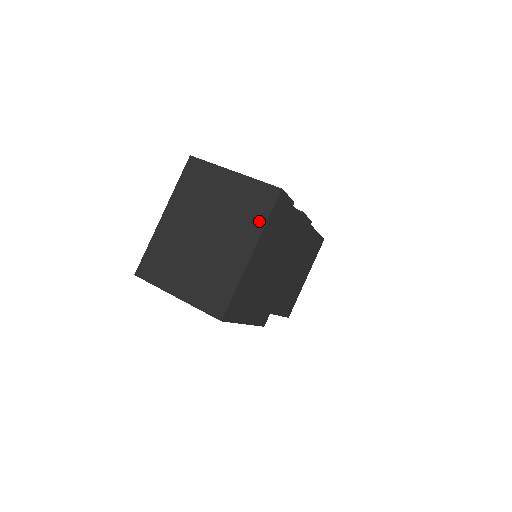
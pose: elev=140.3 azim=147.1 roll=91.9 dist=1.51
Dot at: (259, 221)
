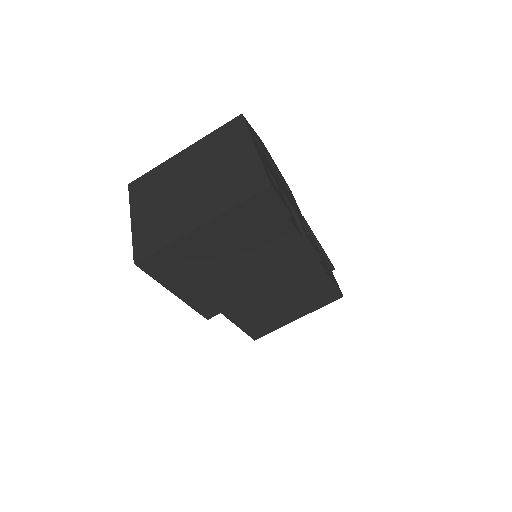
Dot at: (230, 201)
